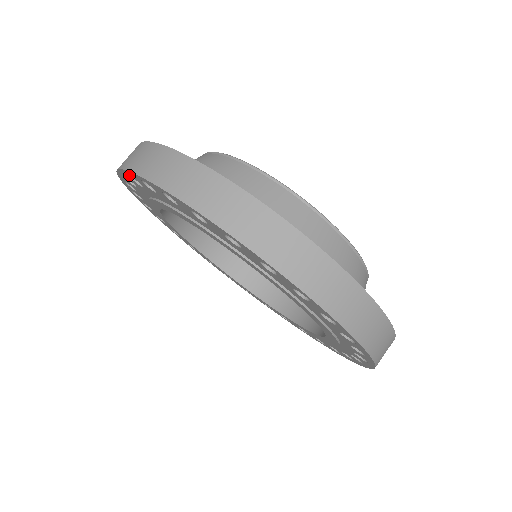
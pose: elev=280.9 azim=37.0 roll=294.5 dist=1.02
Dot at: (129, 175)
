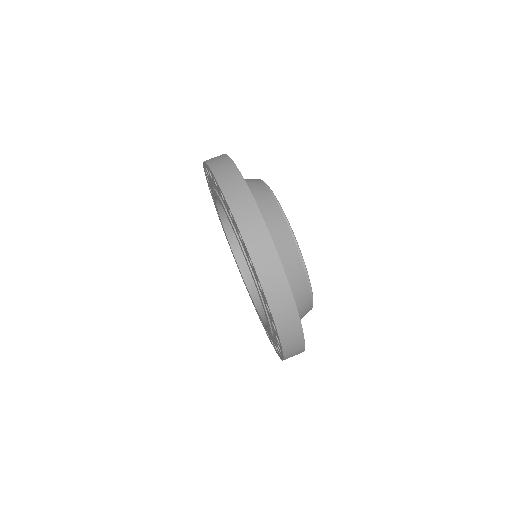
Dot at: (239, 231)
